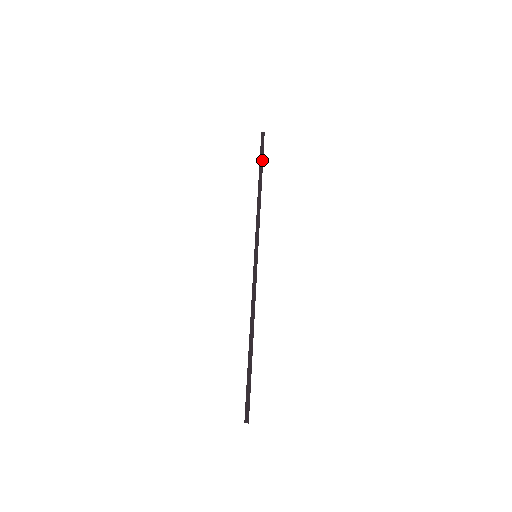
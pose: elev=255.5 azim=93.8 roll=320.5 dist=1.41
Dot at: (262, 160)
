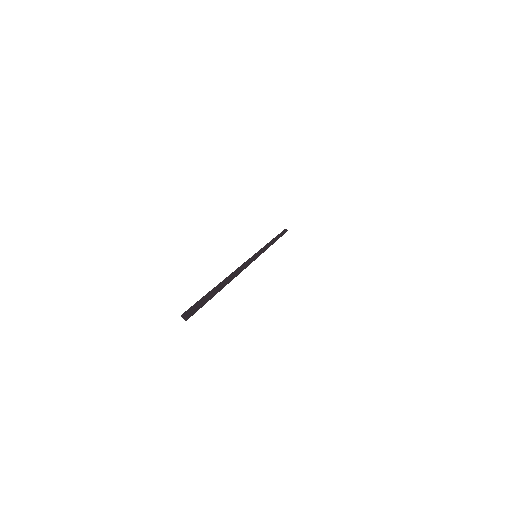
Dot at: occluded
